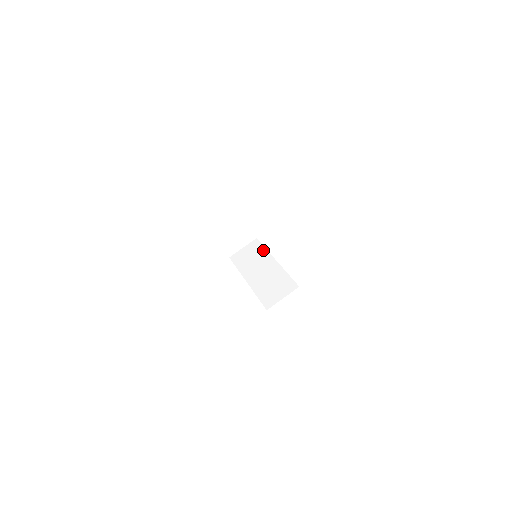
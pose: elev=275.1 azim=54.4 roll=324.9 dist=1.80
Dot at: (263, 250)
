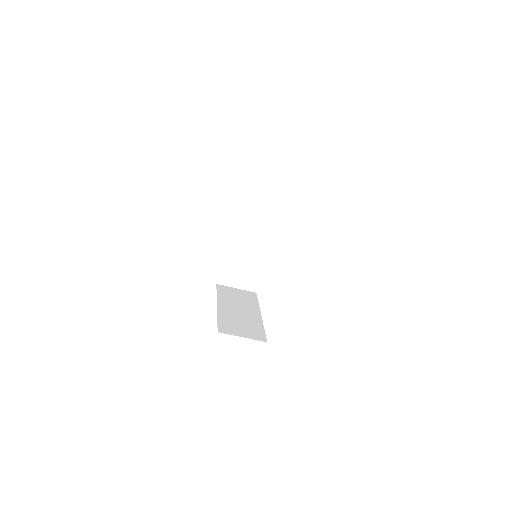
Dot at: (278, 213)
